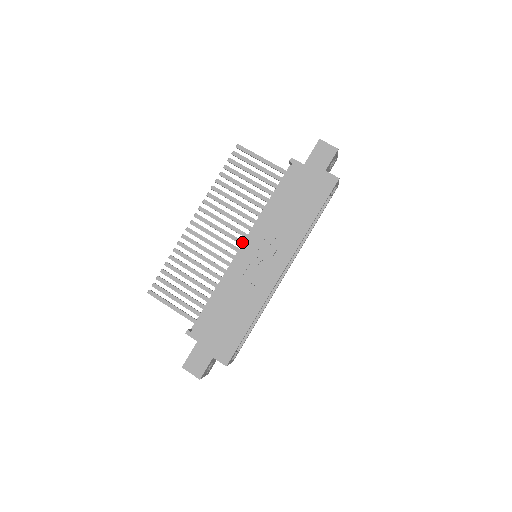
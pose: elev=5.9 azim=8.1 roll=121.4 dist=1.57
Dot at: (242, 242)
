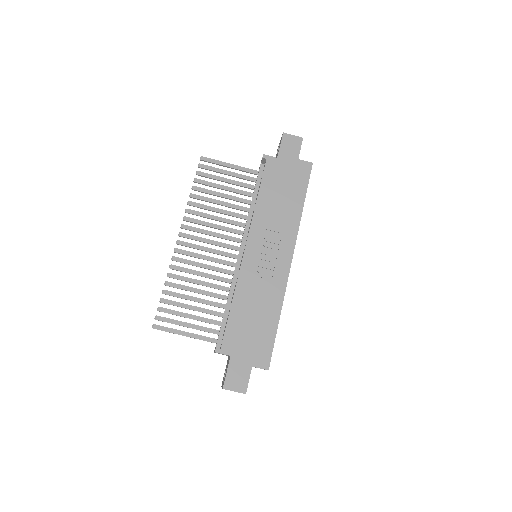
Dot at: (236, 247)
